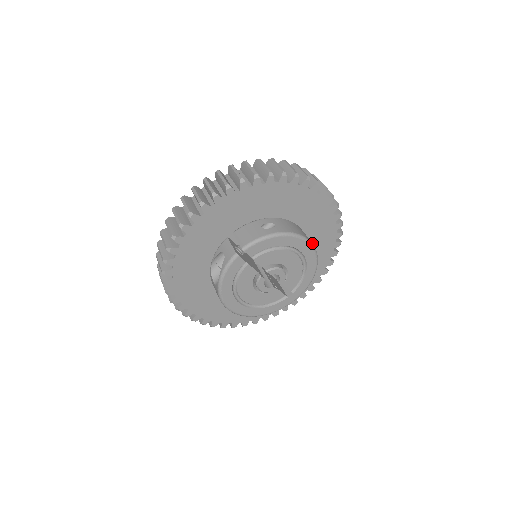
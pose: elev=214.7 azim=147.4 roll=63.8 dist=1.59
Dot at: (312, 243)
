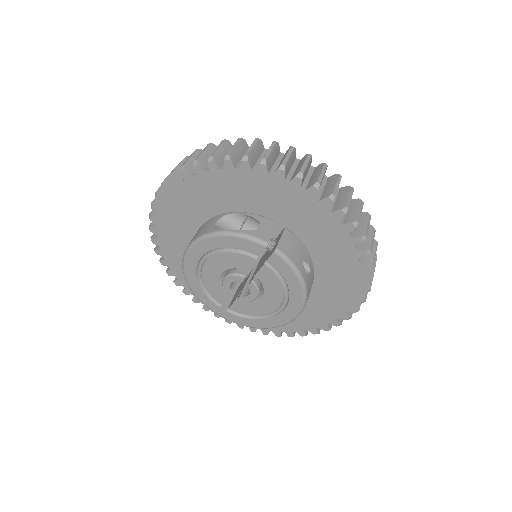
Dot at: occluded
